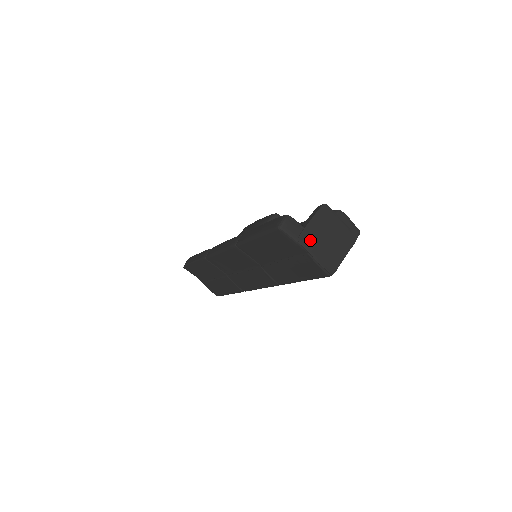
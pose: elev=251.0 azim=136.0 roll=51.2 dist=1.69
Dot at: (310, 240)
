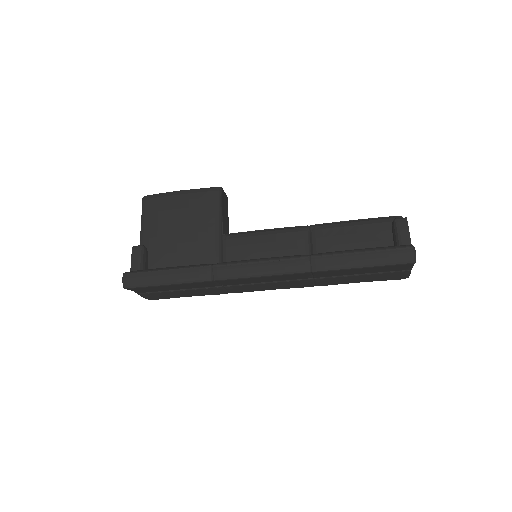
Dot at: occluded
